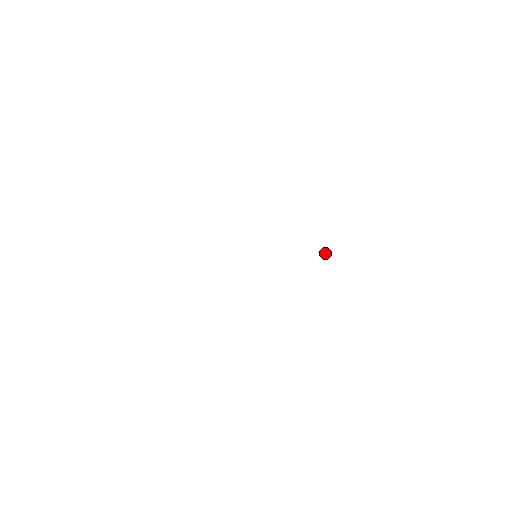
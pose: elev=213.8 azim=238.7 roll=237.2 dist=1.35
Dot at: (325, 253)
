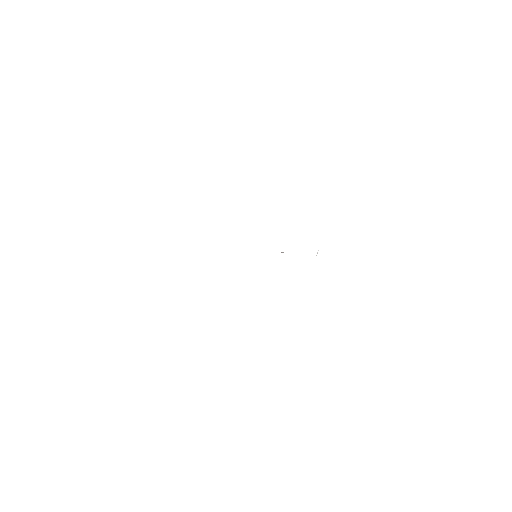
Dot at: (316, 255)
